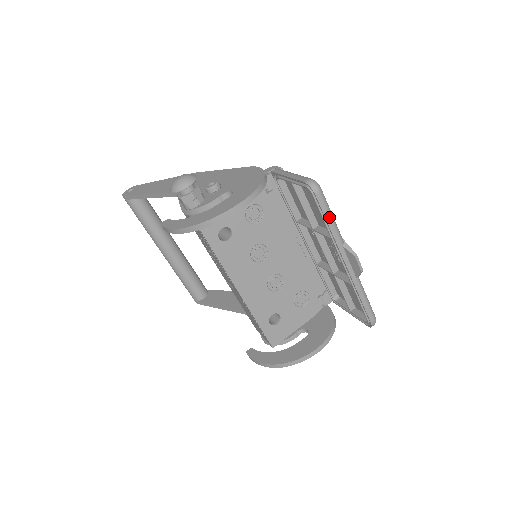
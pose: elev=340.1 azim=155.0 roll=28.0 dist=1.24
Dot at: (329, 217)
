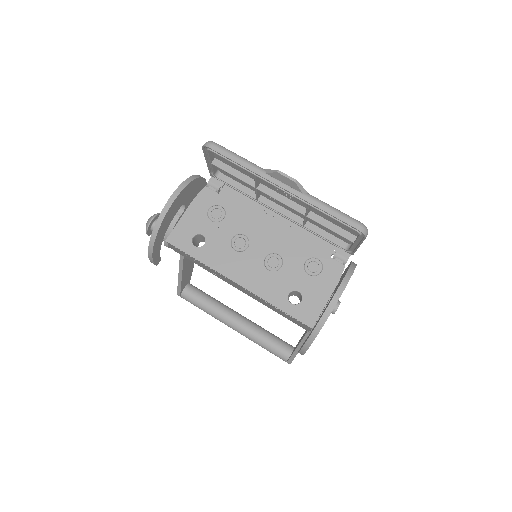
Dot at: (235, 158)
